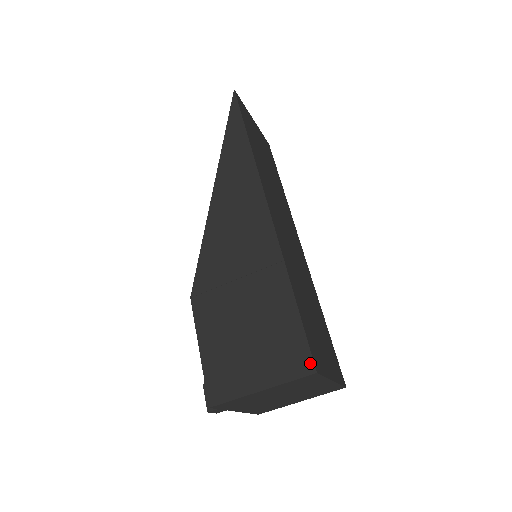
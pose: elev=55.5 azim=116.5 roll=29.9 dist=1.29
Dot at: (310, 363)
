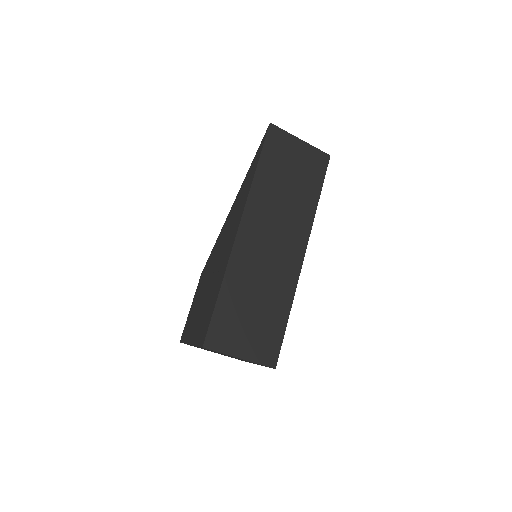
Dot at: (204, 340)
